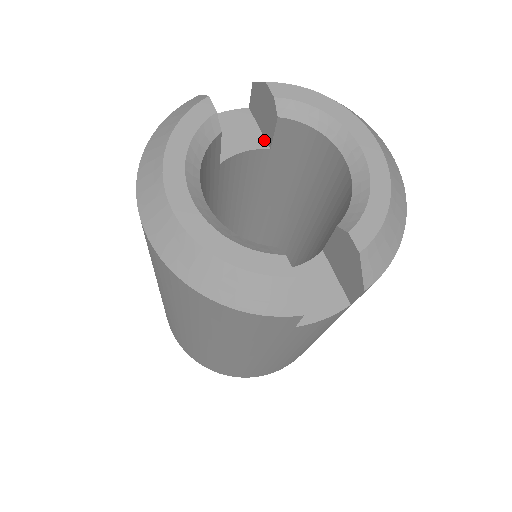
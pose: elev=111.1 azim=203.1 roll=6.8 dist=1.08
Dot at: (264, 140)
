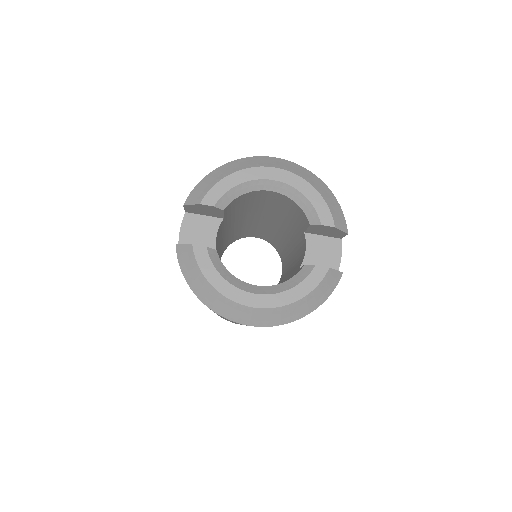
Dot at: (215, 218)
